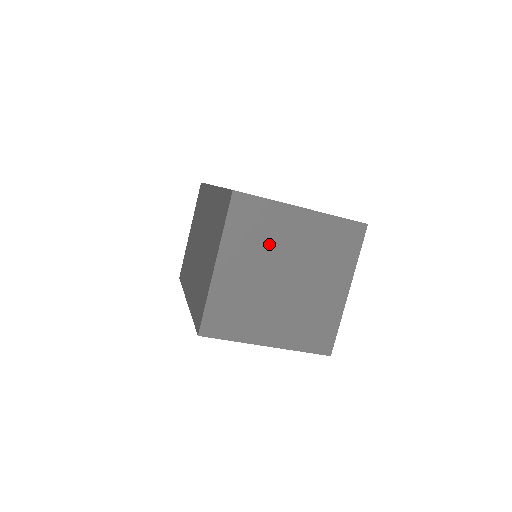
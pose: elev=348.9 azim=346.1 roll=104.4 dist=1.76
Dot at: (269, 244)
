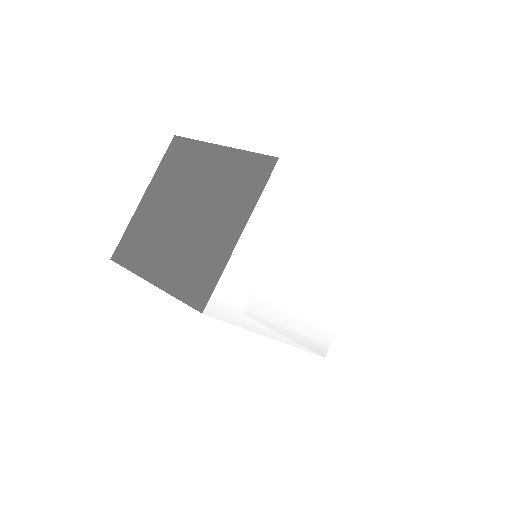
Dot at: (185, 180)
